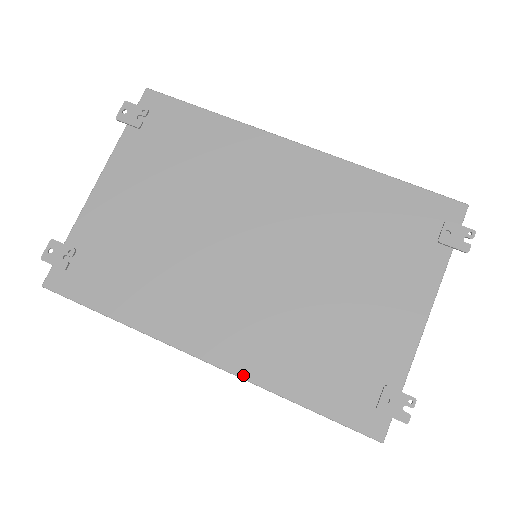
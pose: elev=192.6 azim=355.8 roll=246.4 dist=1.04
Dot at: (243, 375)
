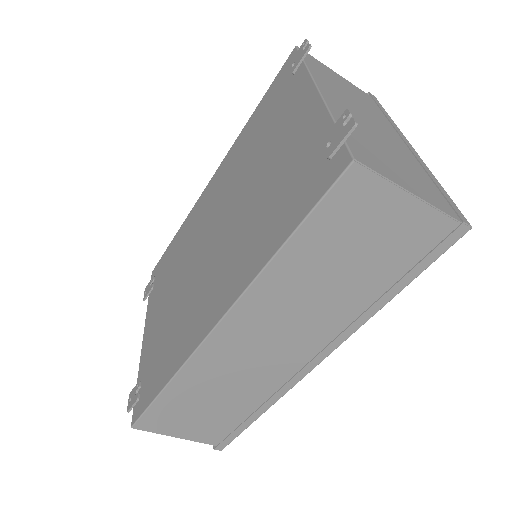
Dot at: (240, 293)
